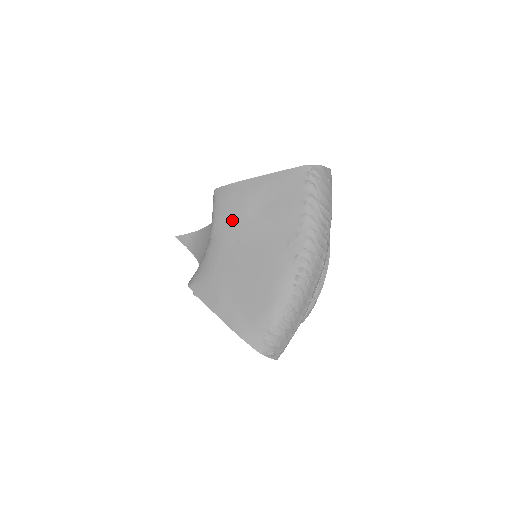
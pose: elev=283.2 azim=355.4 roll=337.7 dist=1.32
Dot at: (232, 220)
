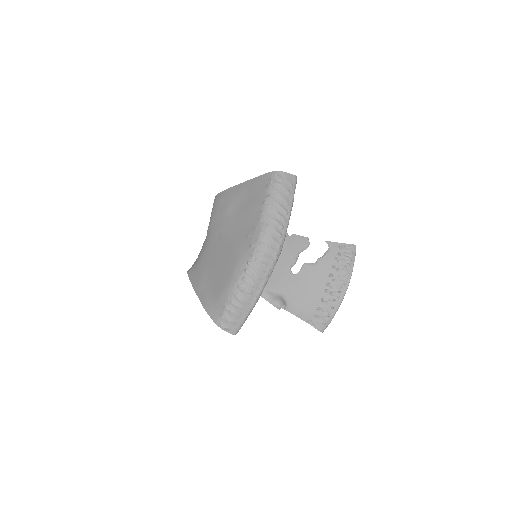
Dot at: (219, 219)
